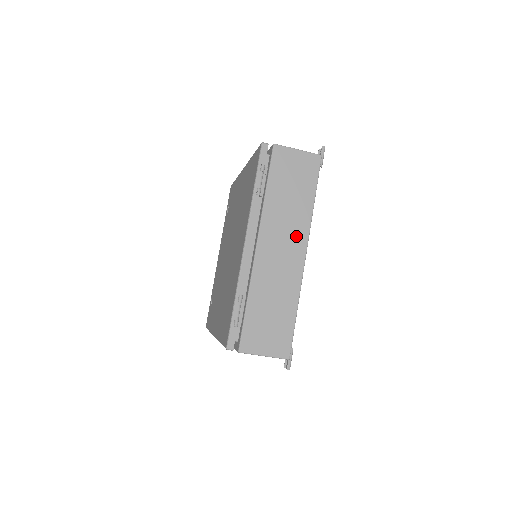
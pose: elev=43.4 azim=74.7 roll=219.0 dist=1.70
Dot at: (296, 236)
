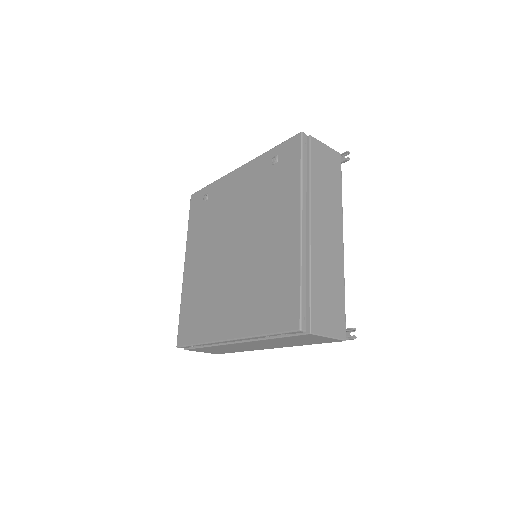
Dot at: (274, 346)
